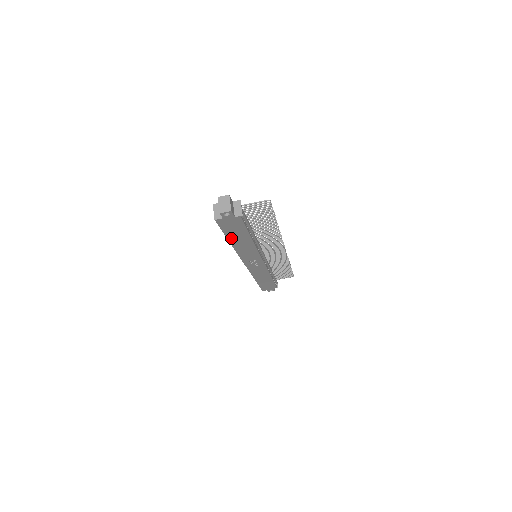
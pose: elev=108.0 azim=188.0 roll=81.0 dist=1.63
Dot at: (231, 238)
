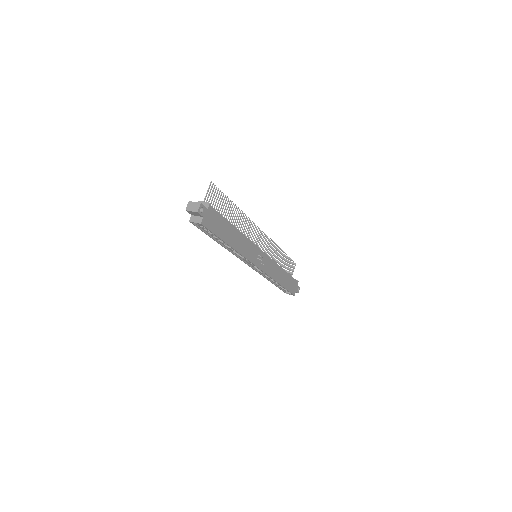
Dot at: (225, 239)
